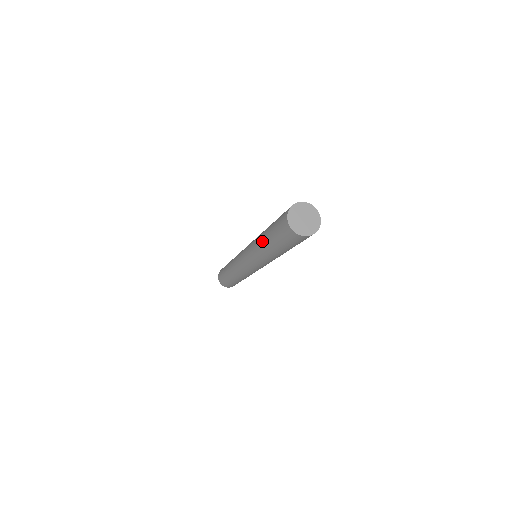
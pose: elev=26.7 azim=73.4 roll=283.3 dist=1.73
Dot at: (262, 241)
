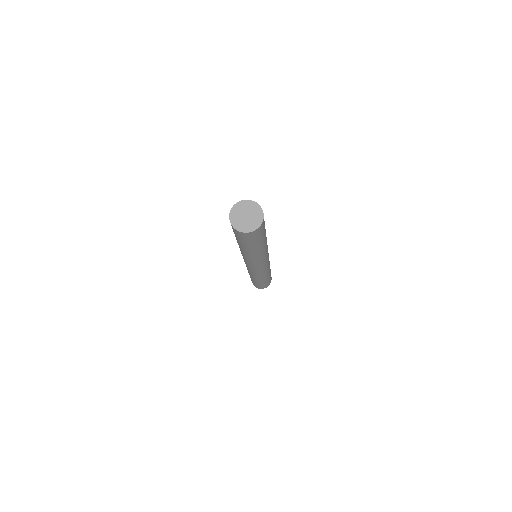
Dot at: occluded
